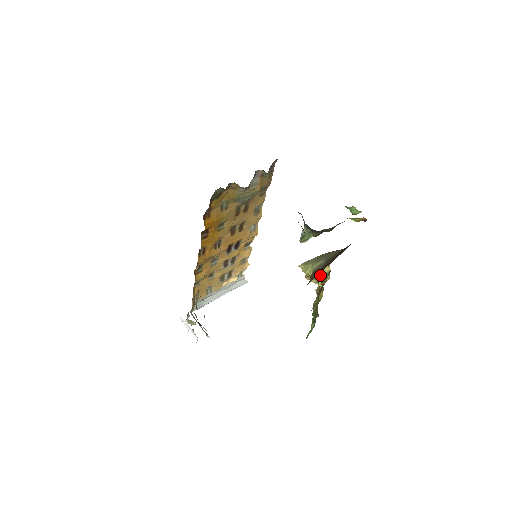
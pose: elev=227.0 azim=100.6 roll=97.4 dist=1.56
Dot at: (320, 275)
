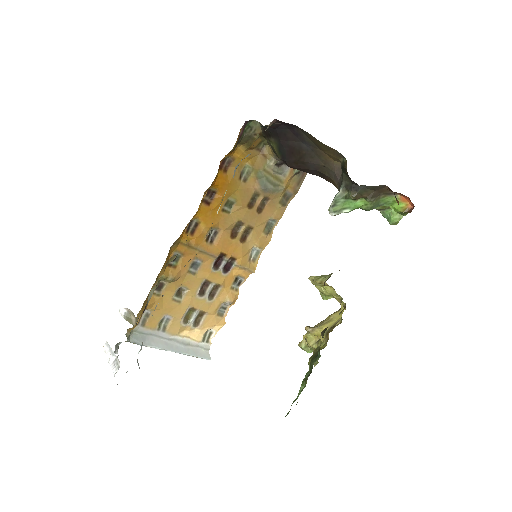
Dot at: (326, 325)
